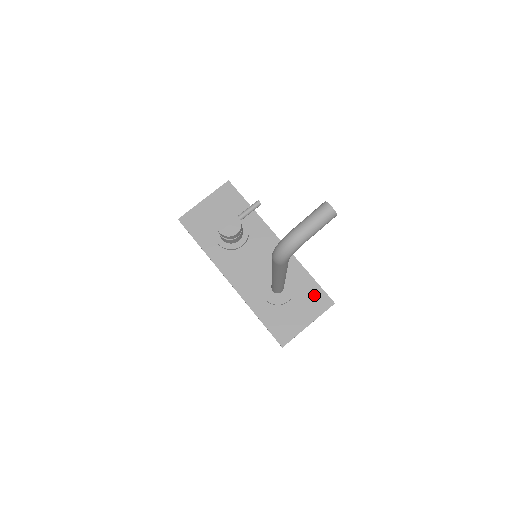
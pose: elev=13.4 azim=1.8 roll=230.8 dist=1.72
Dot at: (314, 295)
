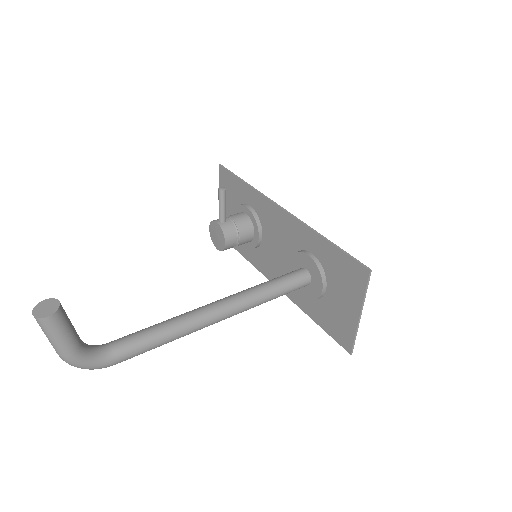
Dot at: (343, 268)
